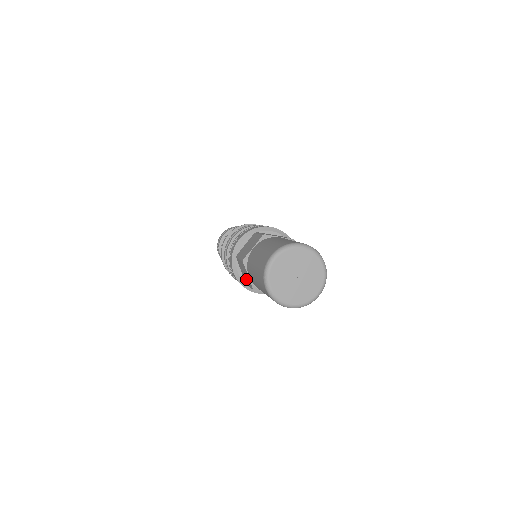
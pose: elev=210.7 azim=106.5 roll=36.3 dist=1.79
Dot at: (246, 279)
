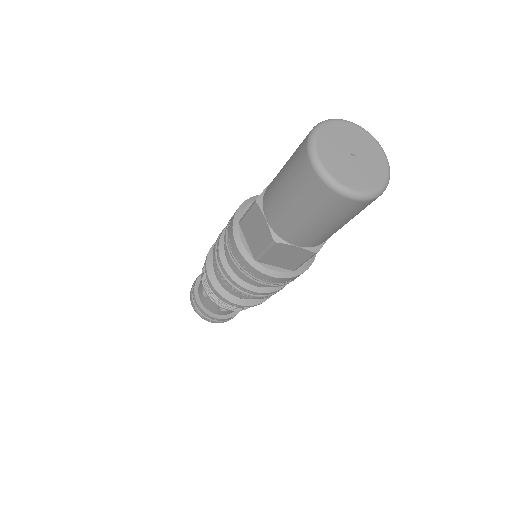
Dot at: (258, 241)
